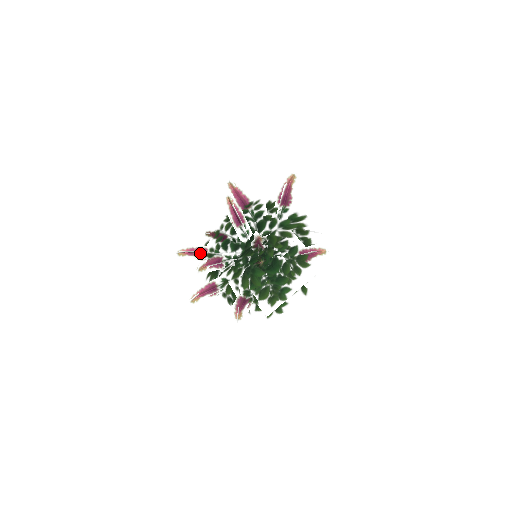
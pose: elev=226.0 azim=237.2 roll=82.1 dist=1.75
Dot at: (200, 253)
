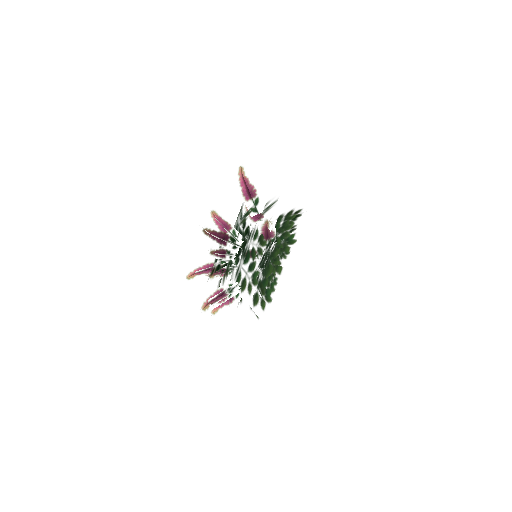
Dot at: occluded
